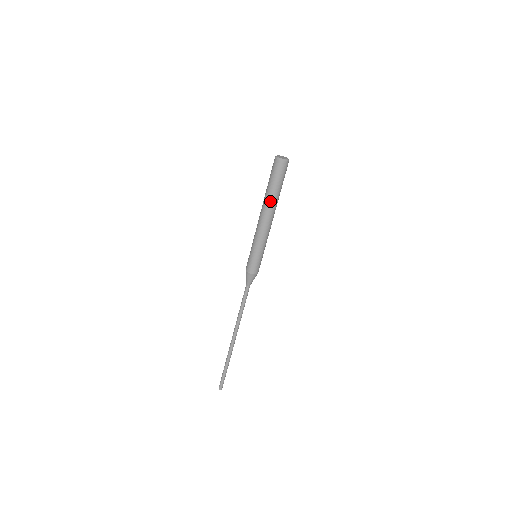
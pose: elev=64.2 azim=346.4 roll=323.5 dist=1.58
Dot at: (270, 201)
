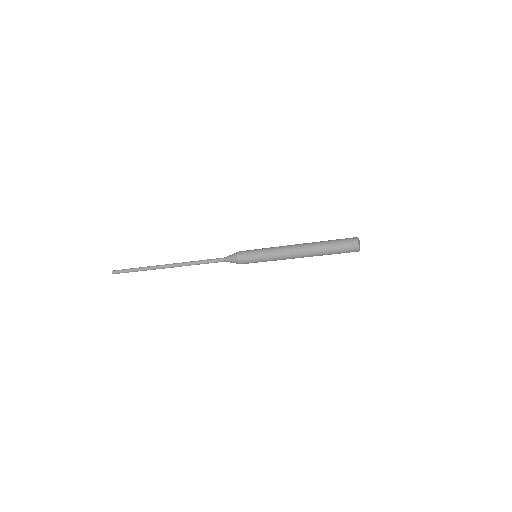
Dot at: (317, 255)
